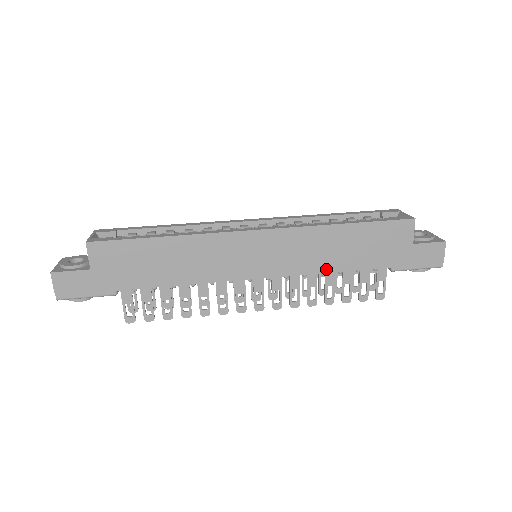
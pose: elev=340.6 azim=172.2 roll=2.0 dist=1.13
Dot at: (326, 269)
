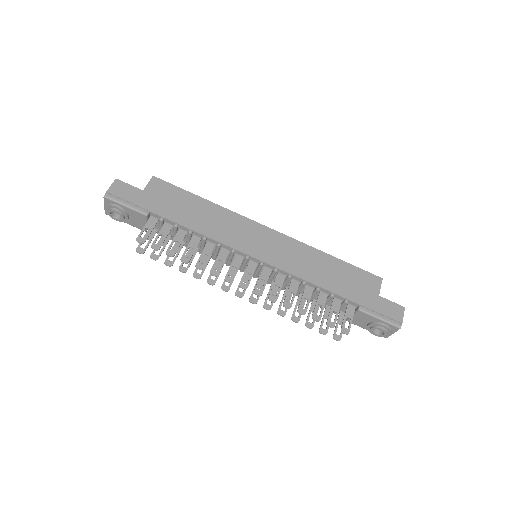
Dot at: (308, 279)
